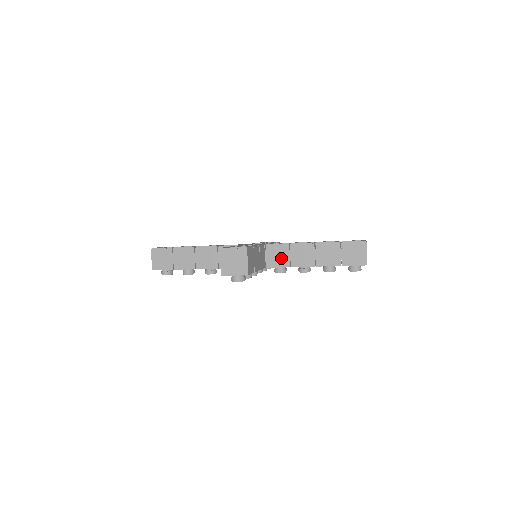
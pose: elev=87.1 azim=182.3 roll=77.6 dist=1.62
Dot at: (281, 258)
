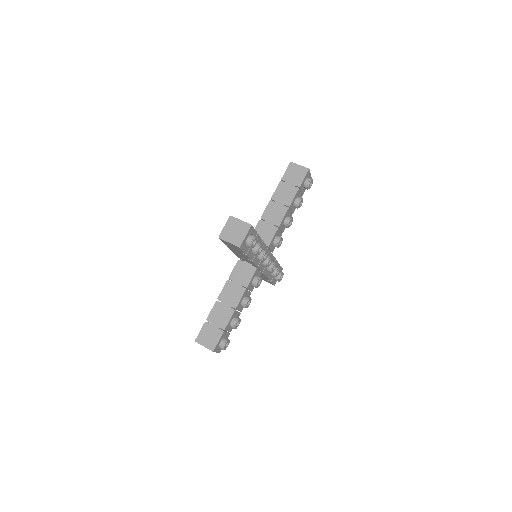
Dot at: (267, 231)
